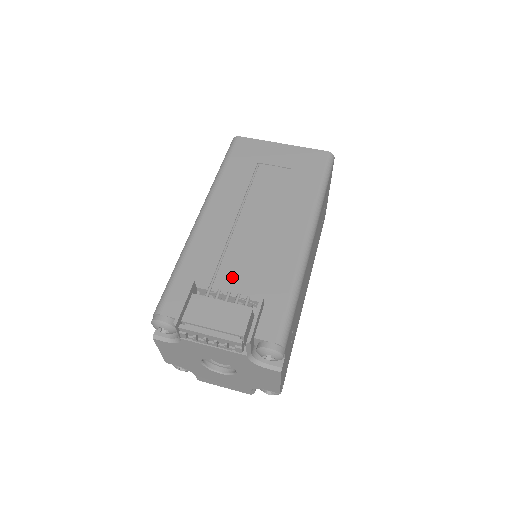
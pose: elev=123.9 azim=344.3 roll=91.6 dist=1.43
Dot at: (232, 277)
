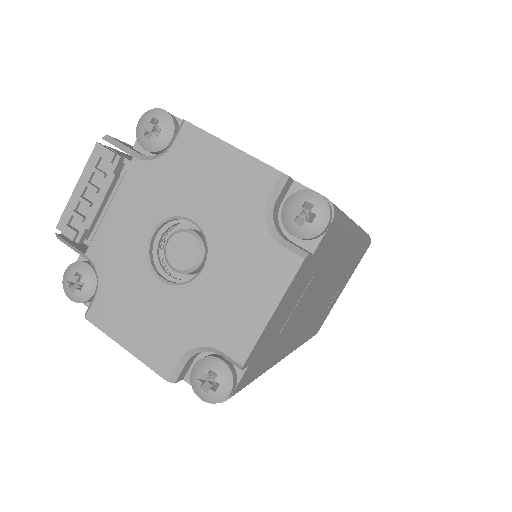
Dot at: occluded
